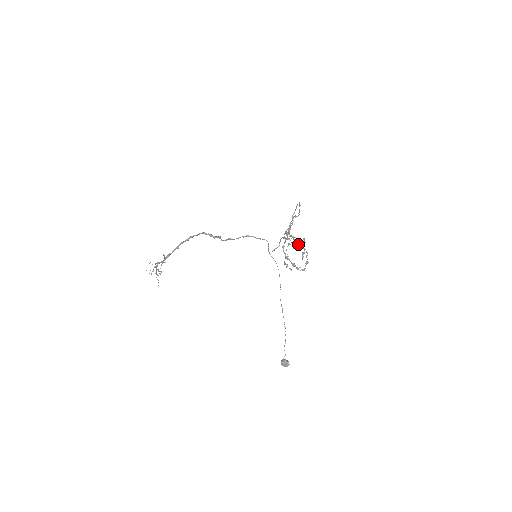
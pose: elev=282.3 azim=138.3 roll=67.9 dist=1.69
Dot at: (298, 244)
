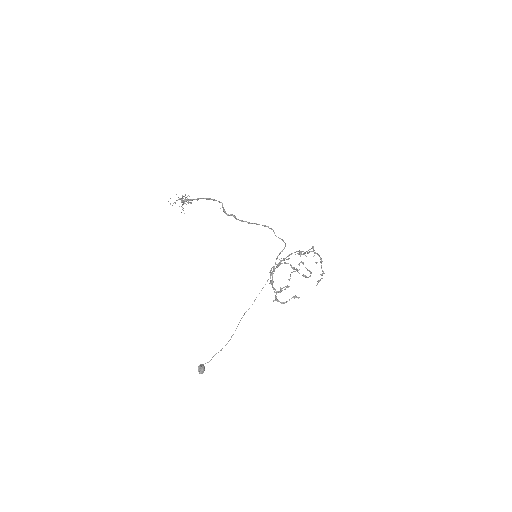
Dot at: (308, 270)
